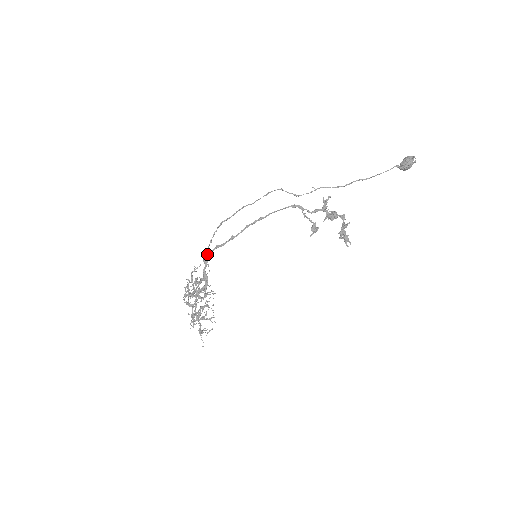
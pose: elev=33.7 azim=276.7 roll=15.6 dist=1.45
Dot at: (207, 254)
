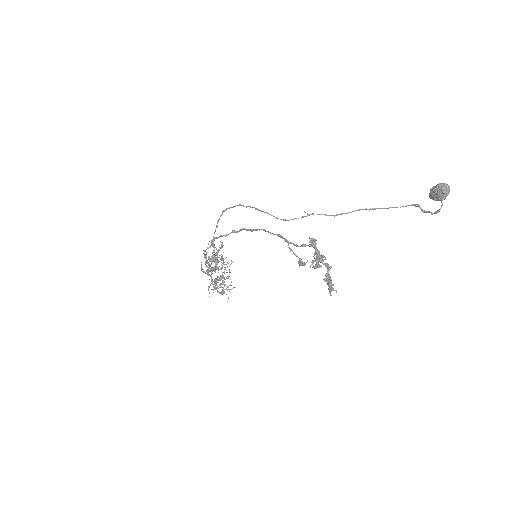
Dot at: (214, 240)
